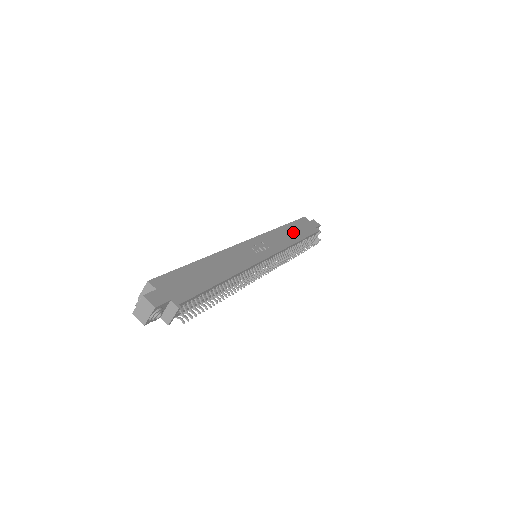
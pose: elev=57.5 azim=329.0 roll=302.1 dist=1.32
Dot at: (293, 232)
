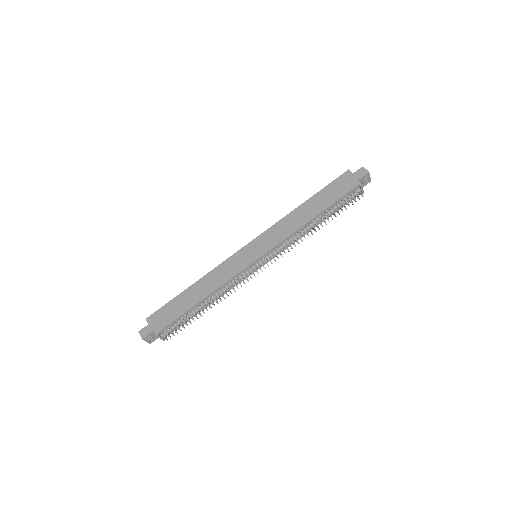
Dot at: (312, 208)
